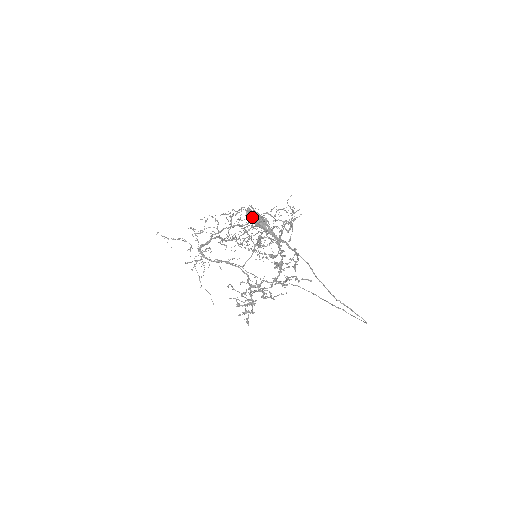
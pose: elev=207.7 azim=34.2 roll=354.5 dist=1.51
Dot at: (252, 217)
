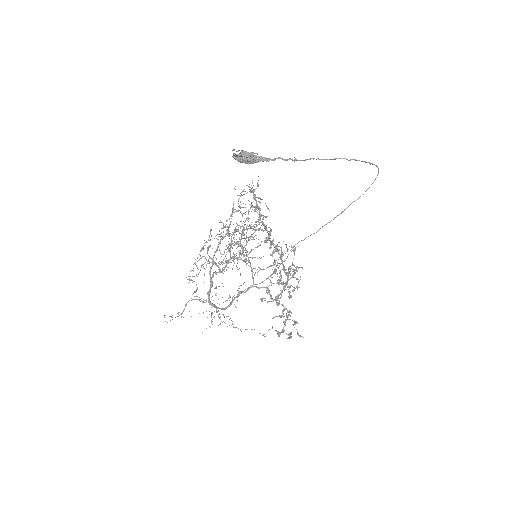
Dot at: (242, 157)
